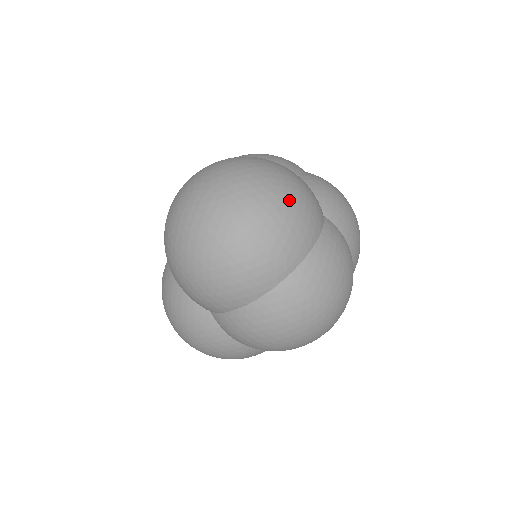
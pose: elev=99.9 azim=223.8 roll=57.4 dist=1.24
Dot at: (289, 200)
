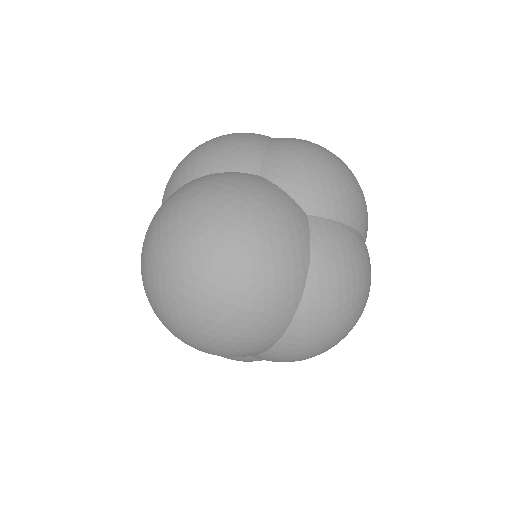
Dot at: (257, 248)
